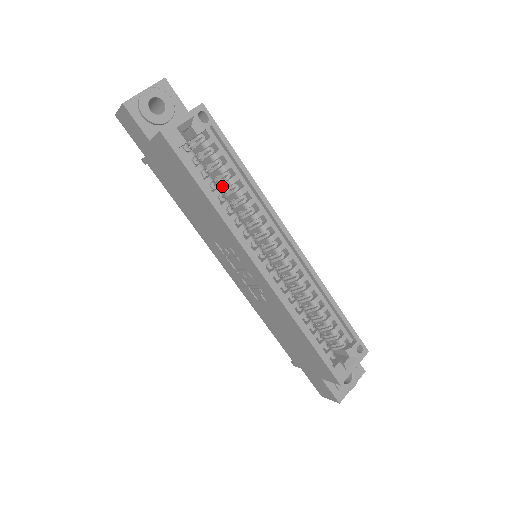
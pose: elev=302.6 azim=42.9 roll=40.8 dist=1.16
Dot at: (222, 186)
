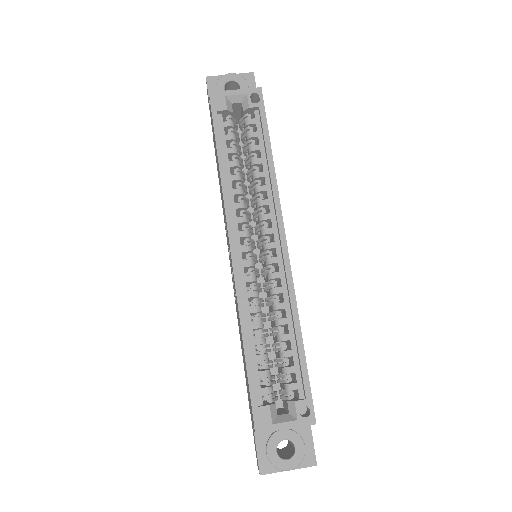
Dot at: occluded
